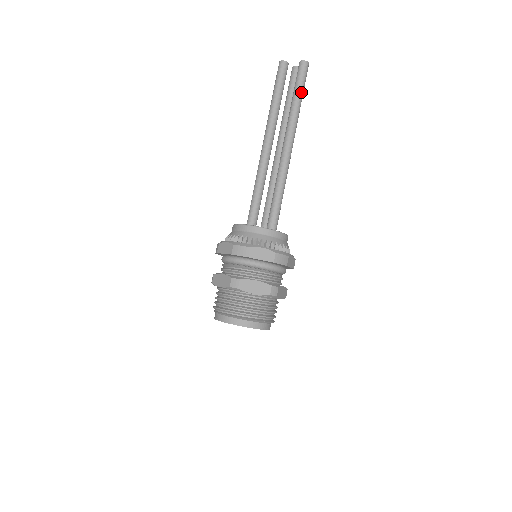
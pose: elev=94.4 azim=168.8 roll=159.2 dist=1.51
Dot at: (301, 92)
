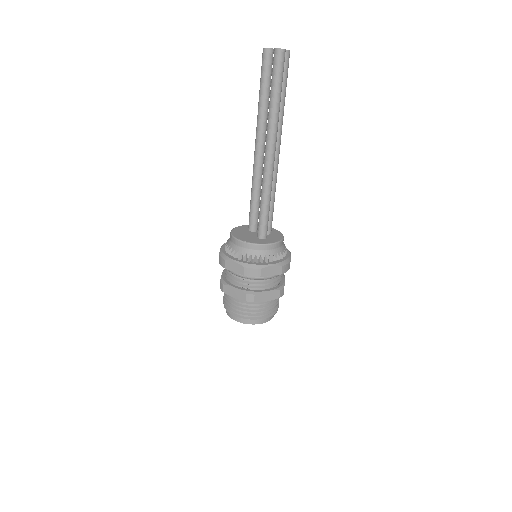
Dot at: (275, 89)
